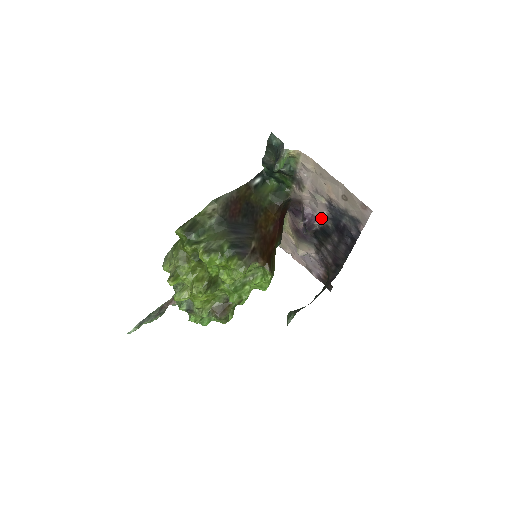
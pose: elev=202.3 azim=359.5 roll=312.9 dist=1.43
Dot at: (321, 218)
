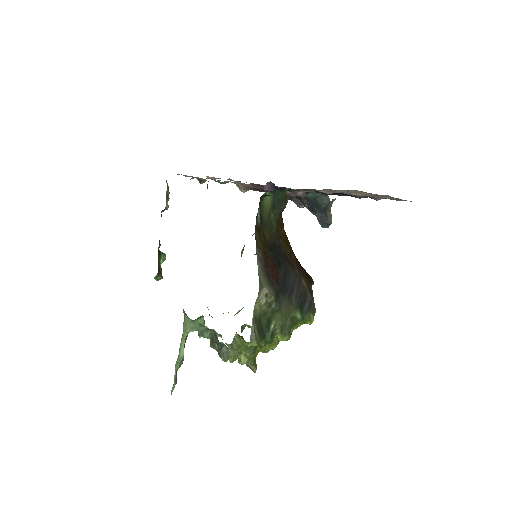
Dot at: occluded
